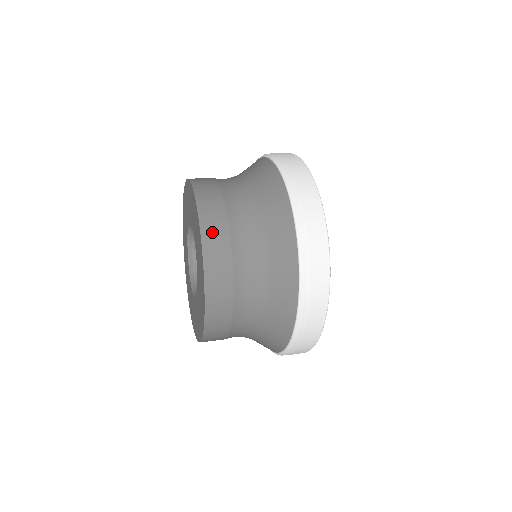
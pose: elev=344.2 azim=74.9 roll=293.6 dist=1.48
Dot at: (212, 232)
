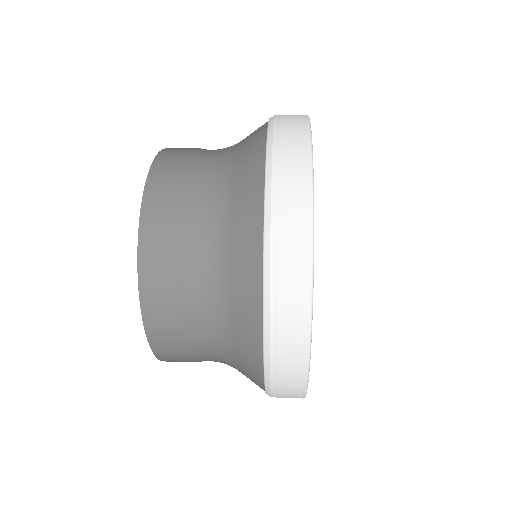
Dot at: (156, 210)
